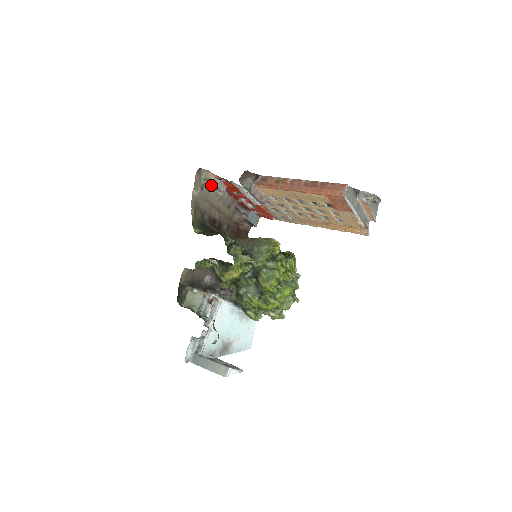
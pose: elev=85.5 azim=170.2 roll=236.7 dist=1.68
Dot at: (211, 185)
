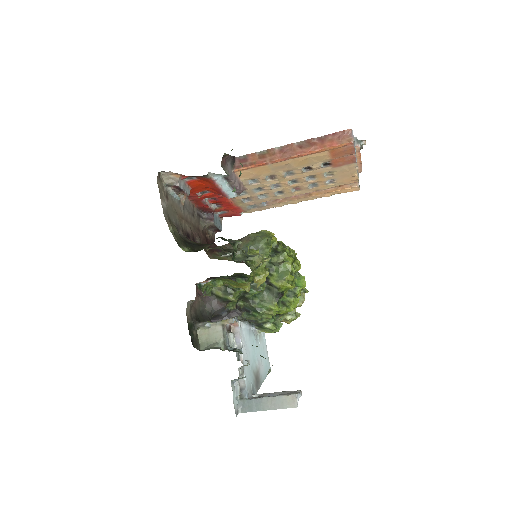
Dot at: (174, 191)
